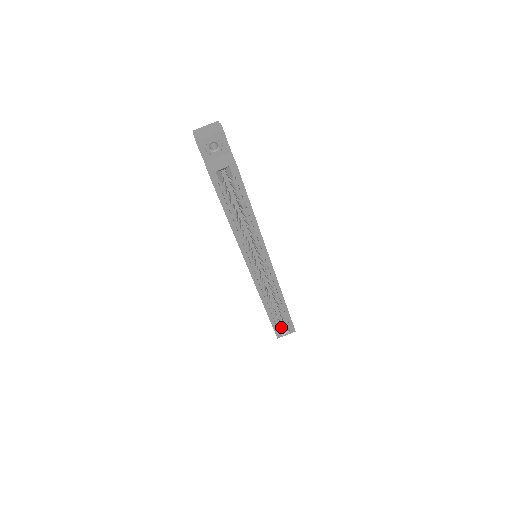
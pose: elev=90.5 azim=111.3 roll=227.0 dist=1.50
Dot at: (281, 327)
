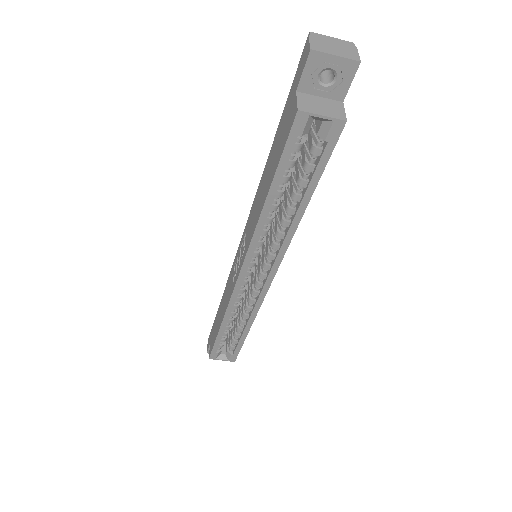
Dot at: occluded
